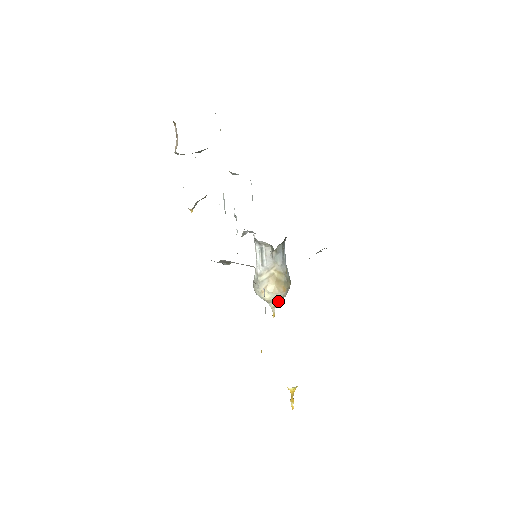
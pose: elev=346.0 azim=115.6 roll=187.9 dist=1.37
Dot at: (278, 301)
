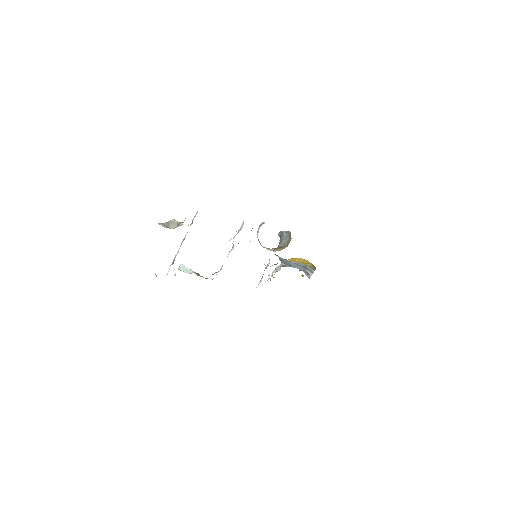
Dot at: occluded
